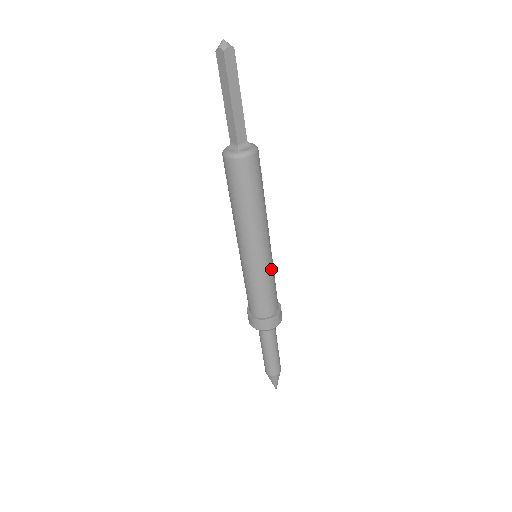
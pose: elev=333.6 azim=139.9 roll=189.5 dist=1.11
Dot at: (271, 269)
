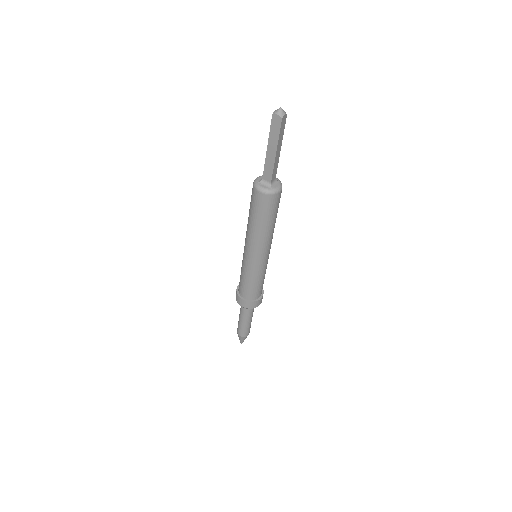
Dot at: occluded
